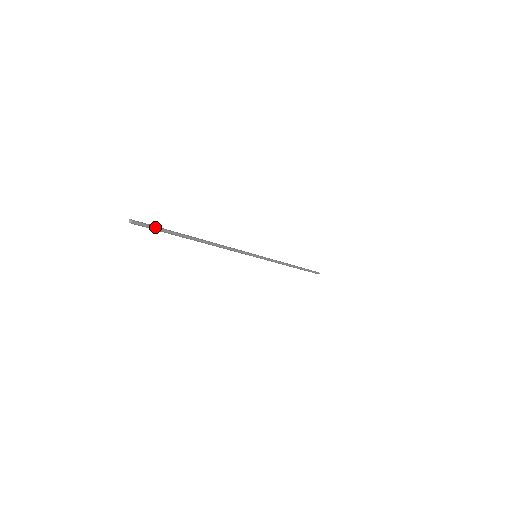
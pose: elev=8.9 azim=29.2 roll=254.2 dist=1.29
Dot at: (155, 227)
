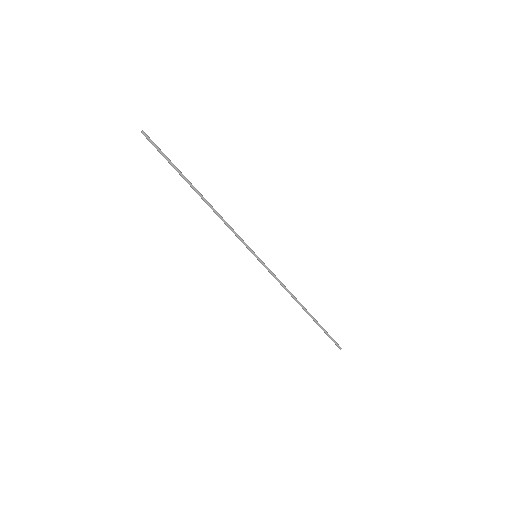
Dot at: (160, 150)
